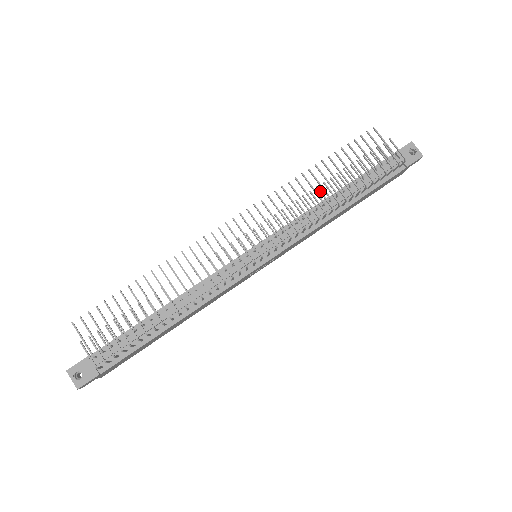
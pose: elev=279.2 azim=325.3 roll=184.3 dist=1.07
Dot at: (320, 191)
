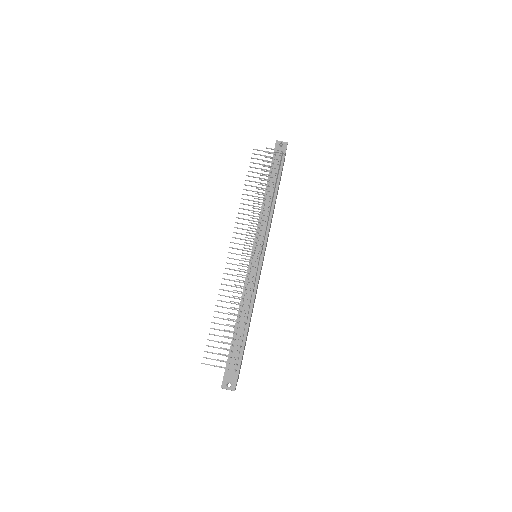
Dot at: (258, 199)
